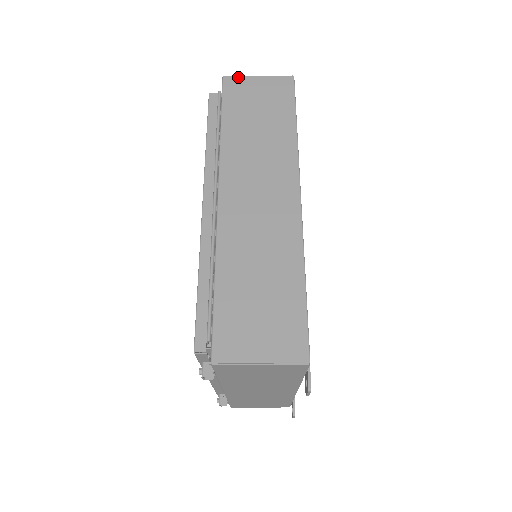
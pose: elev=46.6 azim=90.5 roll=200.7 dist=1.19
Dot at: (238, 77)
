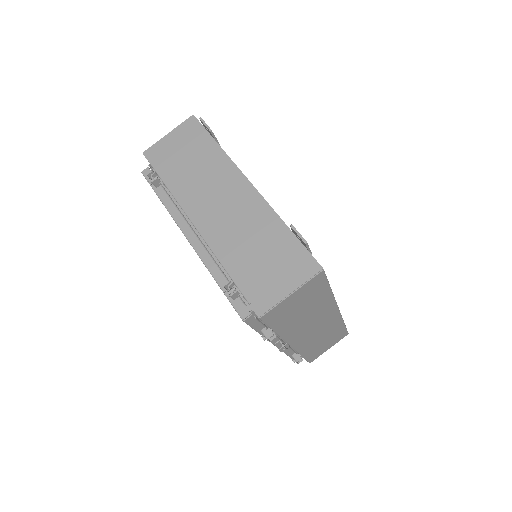
Dot at: occluded
